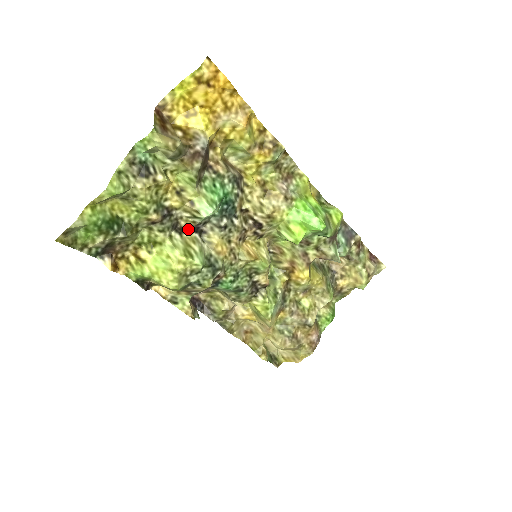
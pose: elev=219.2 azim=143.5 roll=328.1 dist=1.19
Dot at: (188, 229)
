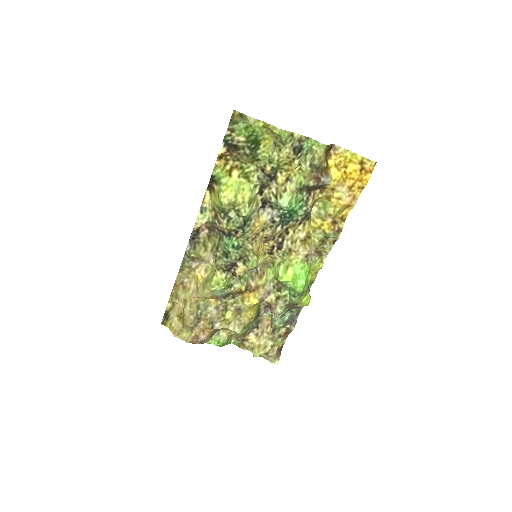
Dot at: (263, 197)
